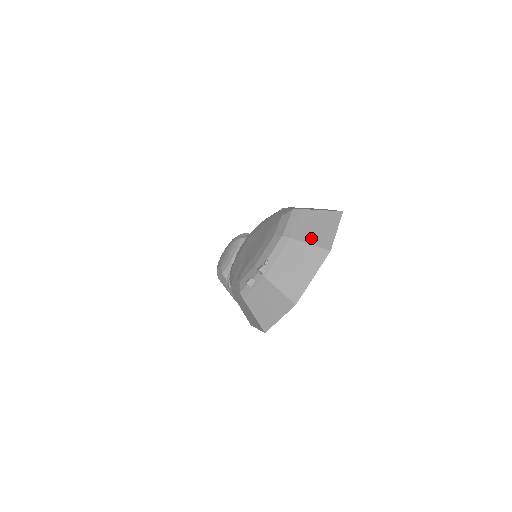
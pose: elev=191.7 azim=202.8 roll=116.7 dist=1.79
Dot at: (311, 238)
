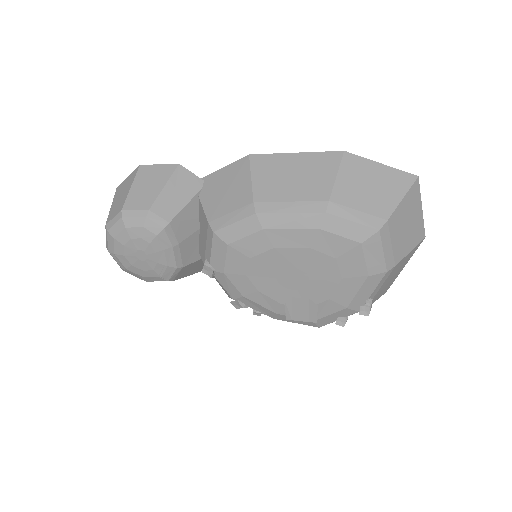
Dot at: (409, 244)
